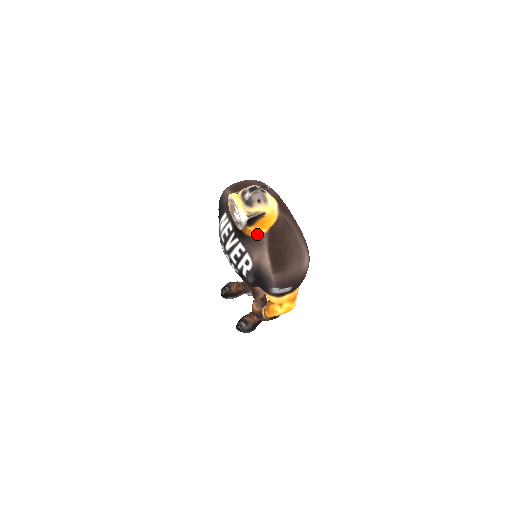
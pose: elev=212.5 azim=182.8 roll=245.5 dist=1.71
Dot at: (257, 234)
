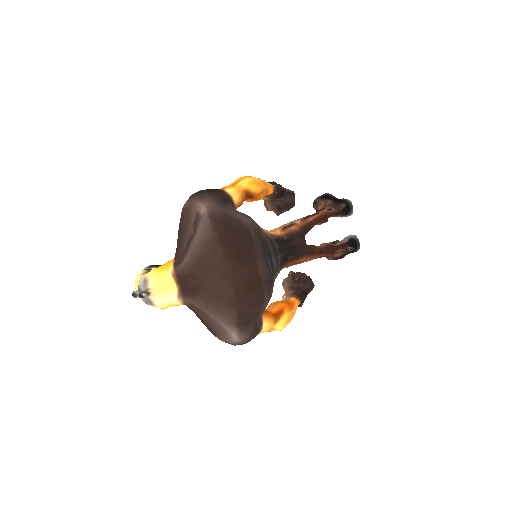
Dot at: occluded
